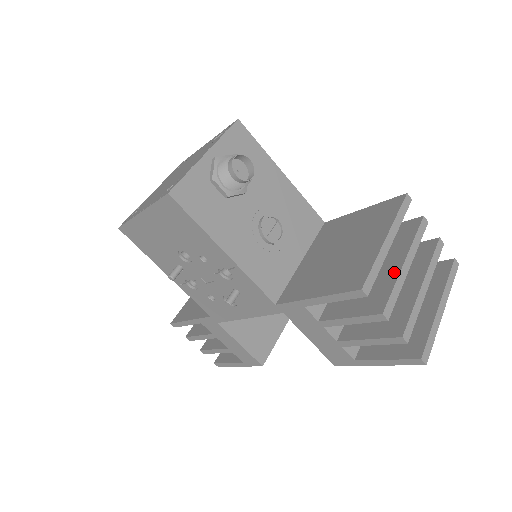
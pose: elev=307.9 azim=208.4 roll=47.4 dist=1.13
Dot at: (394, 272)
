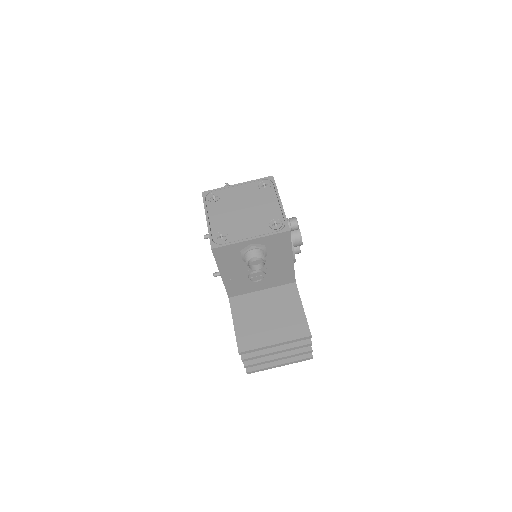
Dot at: (268, 350)
